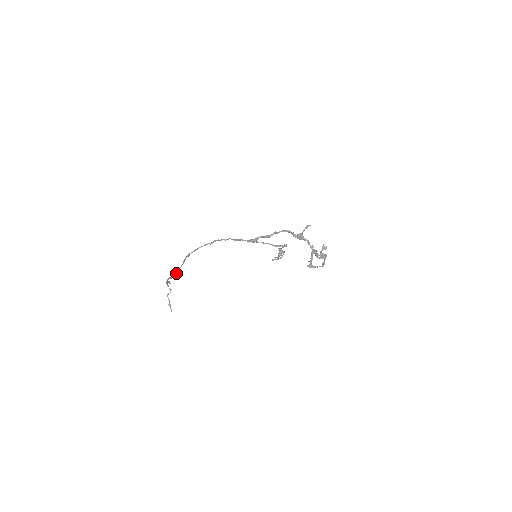
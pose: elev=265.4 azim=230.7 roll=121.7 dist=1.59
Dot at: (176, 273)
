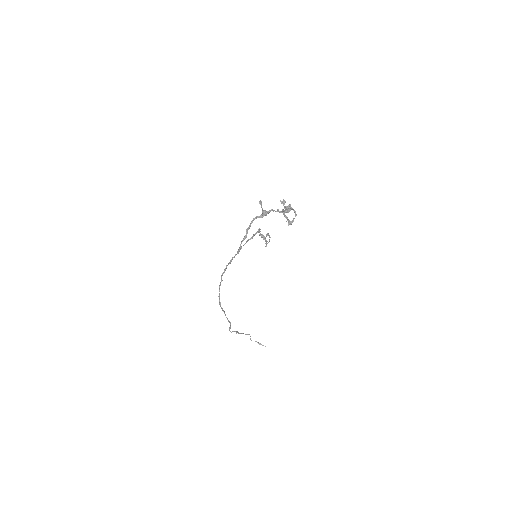
Dot at: occluded
